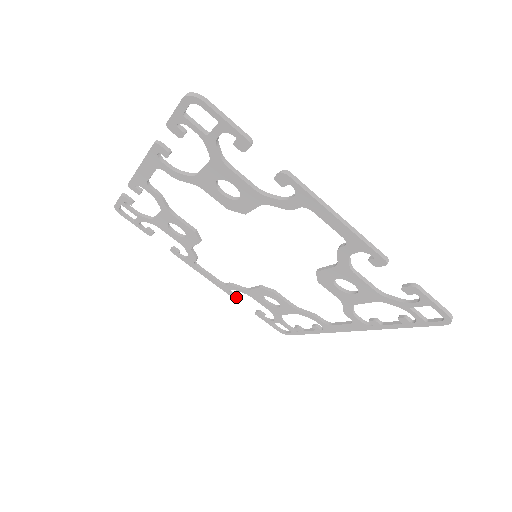
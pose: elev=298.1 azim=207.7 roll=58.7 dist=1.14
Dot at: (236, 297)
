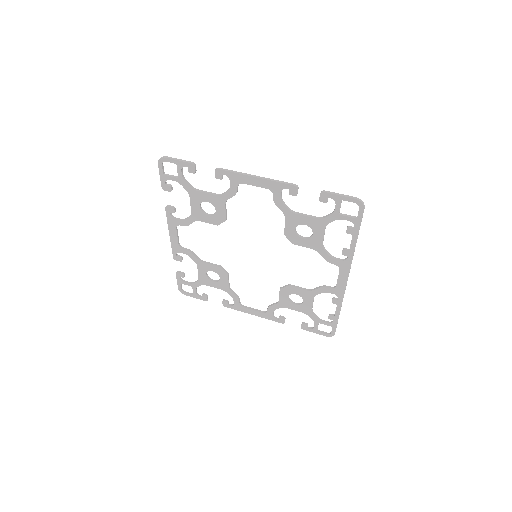
Dot at: (281, 320)
